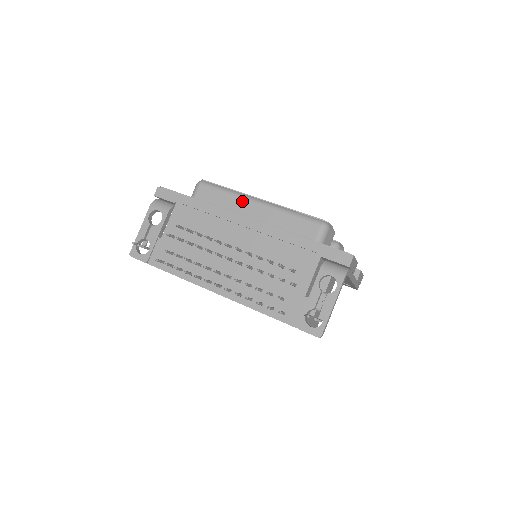
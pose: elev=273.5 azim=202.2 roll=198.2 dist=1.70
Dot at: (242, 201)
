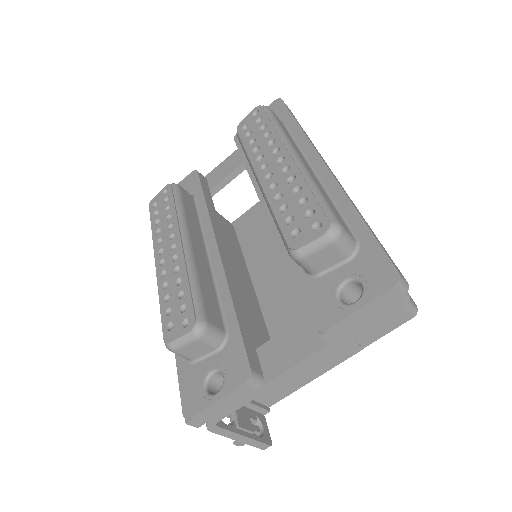
Dot at: occluded
